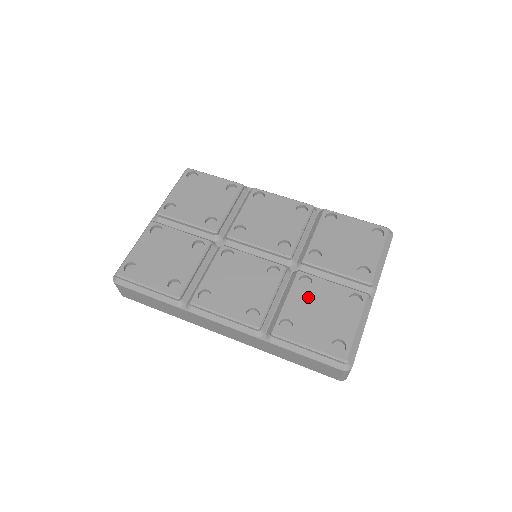
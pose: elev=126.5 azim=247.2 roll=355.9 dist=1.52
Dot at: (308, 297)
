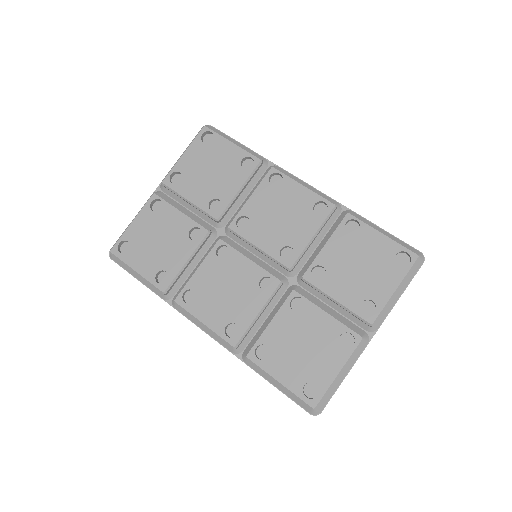
Dot at: (295, 325)
